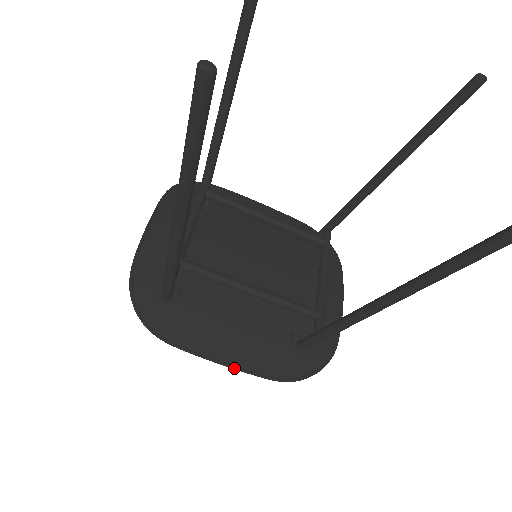
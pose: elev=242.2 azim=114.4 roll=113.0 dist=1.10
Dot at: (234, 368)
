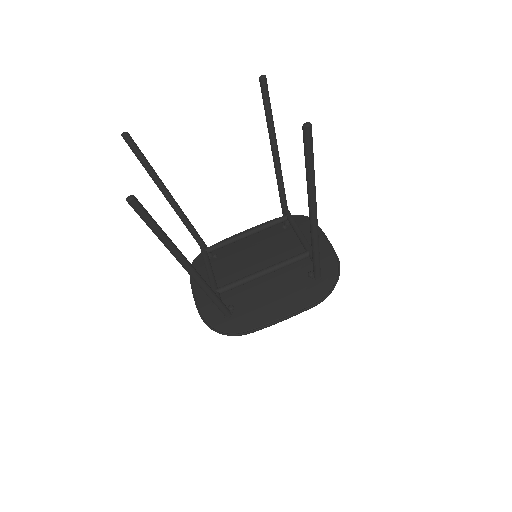
Dot at: (290, 316)
